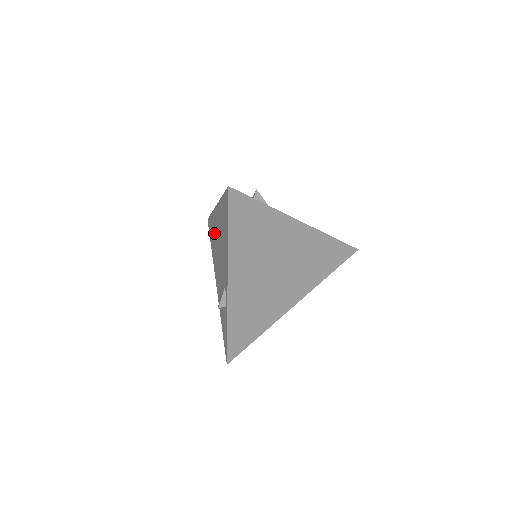
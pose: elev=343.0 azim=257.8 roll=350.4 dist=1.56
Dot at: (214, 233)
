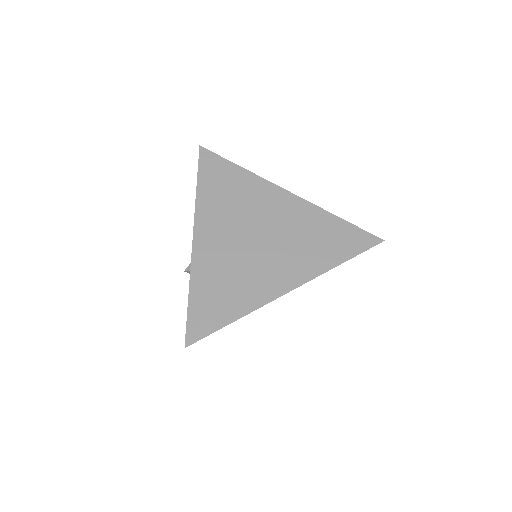
Dot at: occluded
